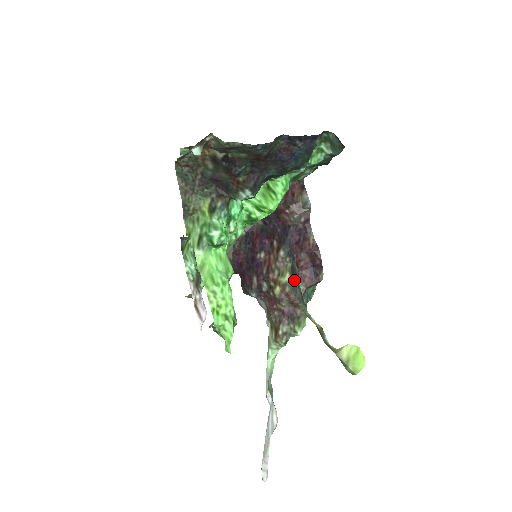
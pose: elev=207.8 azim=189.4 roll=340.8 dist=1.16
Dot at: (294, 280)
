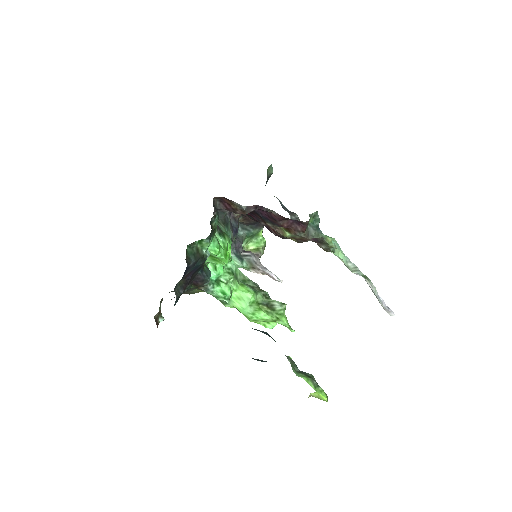
Dot at: occluded
